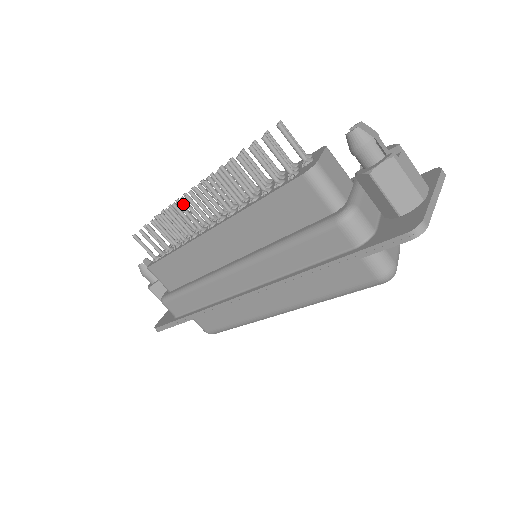
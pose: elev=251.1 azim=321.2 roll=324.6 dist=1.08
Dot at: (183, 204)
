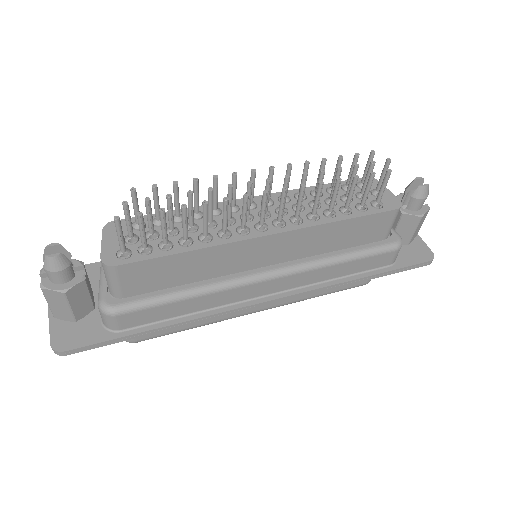
Dot at: (198, 186)
